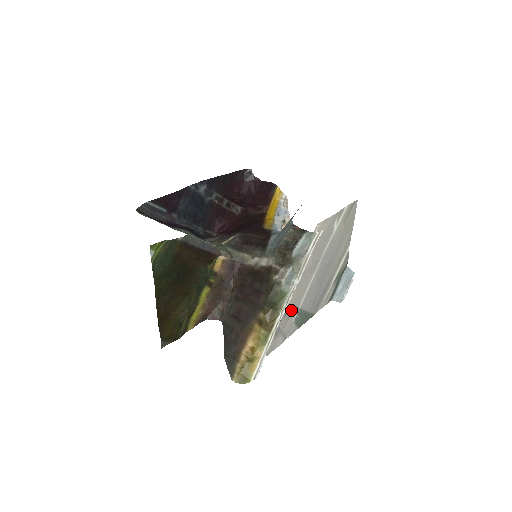
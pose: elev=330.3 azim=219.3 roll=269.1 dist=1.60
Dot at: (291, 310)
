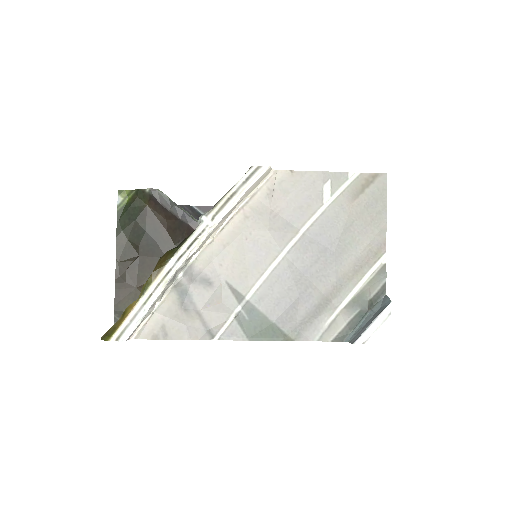
Dot at: (224, 289)
